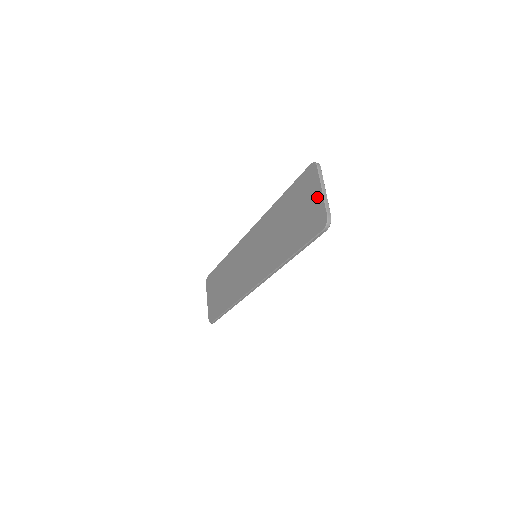
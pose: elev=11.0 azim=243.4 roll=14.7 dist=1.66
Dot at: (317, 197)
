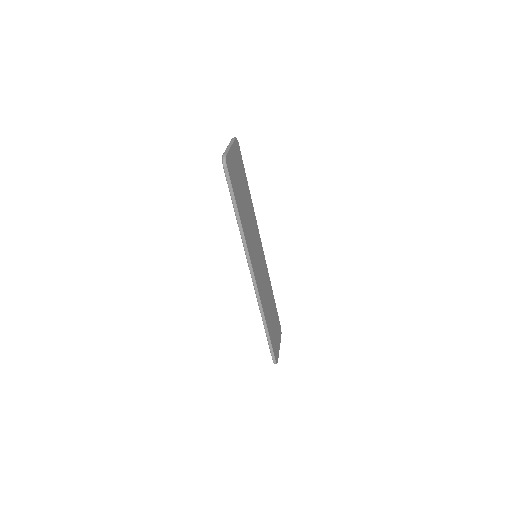
Dot at: occluded
